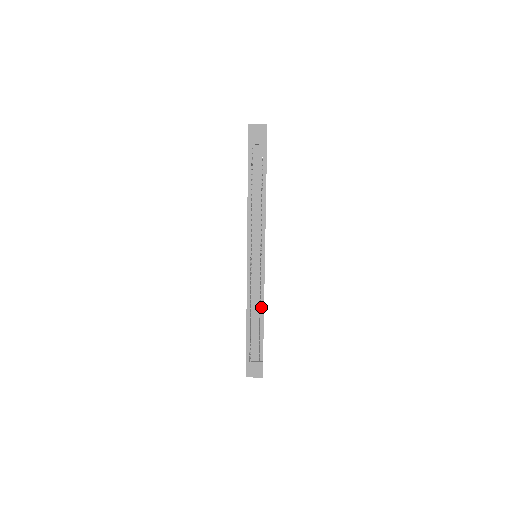
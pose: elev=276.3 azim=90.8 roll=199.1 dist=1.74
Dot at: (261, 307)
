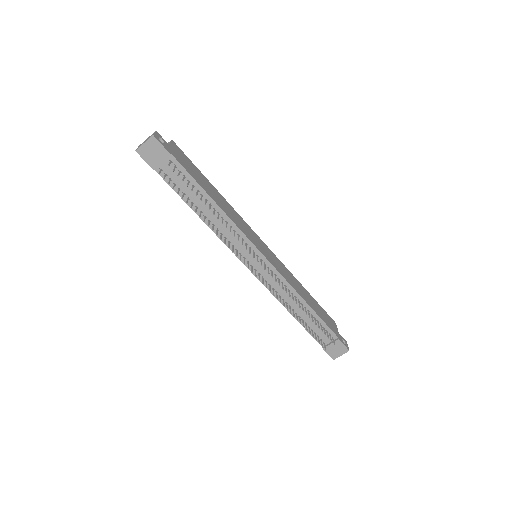
Dot at: (298, 298)
